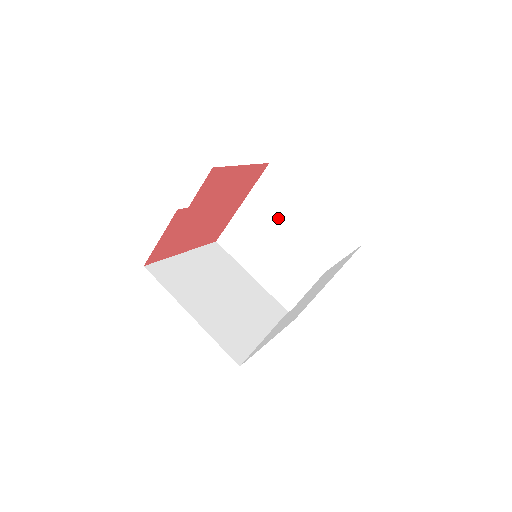
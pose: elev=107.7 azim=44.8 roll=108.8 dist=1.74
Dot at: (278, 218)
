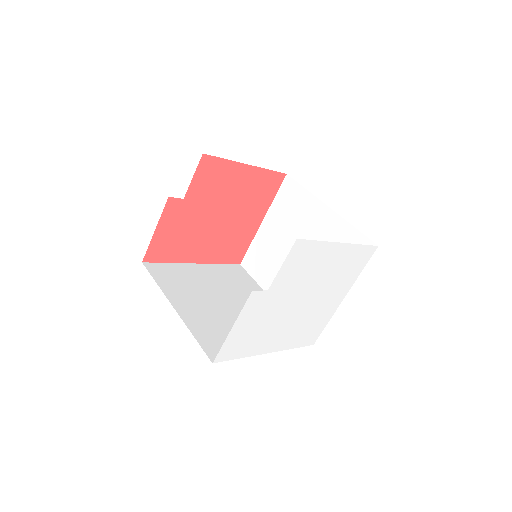
Dot at: (295, 230)
